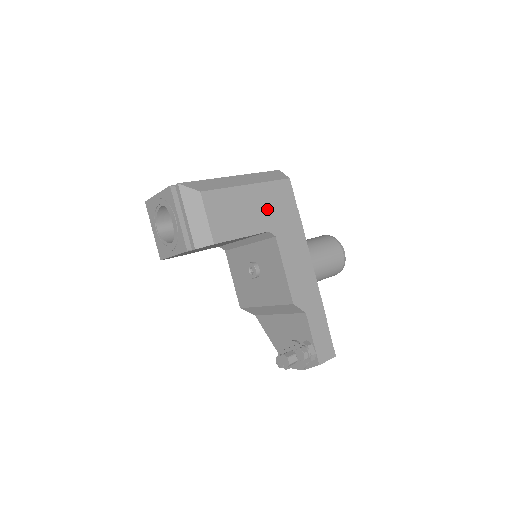
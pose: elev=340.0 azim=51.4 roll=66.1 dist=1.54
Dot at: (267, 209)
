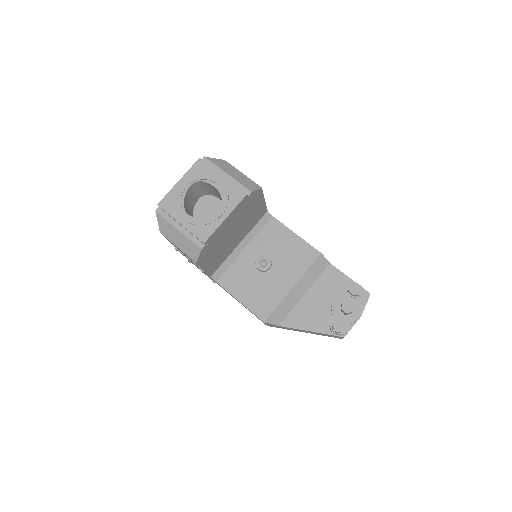
Dot at: occluded
